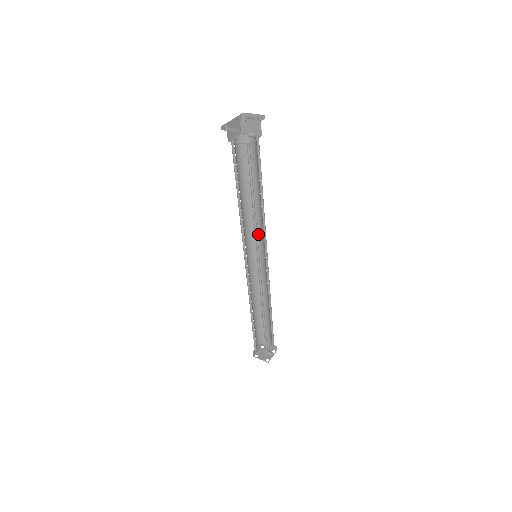
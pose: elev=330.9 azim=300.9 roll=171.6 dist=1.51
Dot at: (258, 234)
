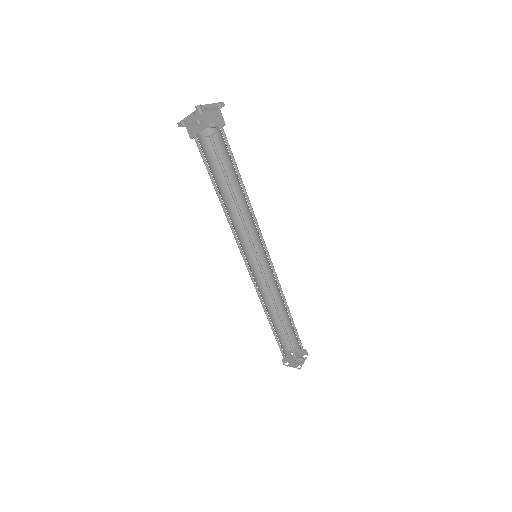
Dot at: (253, 232)
